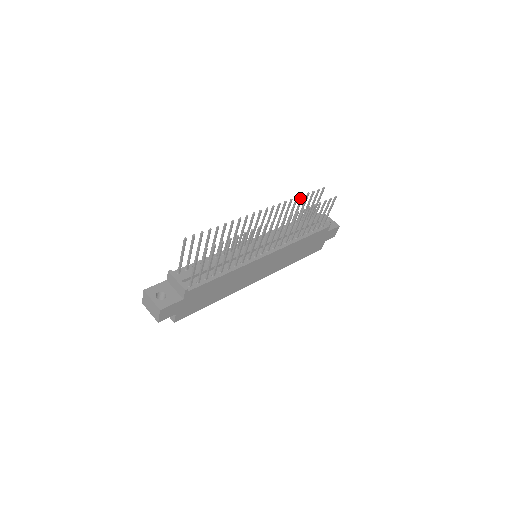
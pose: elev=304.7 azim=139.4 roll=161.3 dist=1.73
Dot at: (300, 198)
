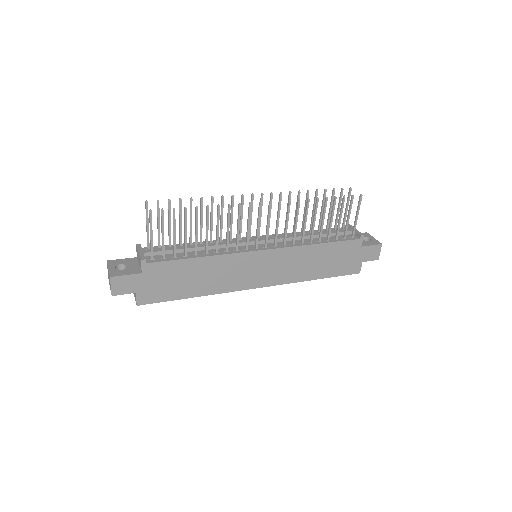
Dot at: occluded
